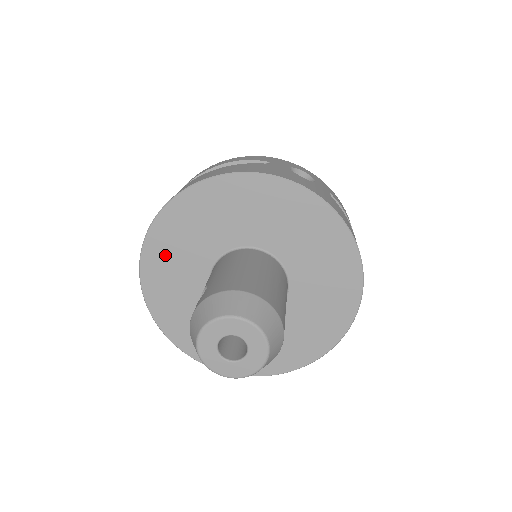
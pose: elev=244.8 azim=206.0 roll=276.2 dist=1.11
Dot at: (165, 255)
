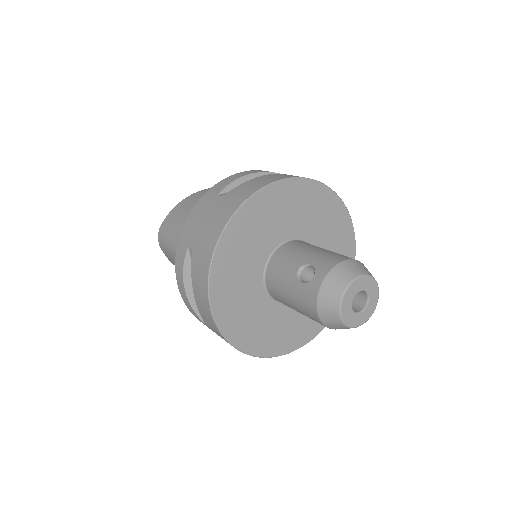
Dot at: (236, 248)
